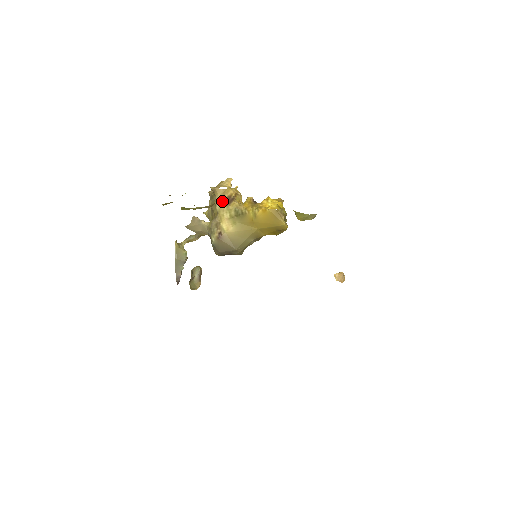
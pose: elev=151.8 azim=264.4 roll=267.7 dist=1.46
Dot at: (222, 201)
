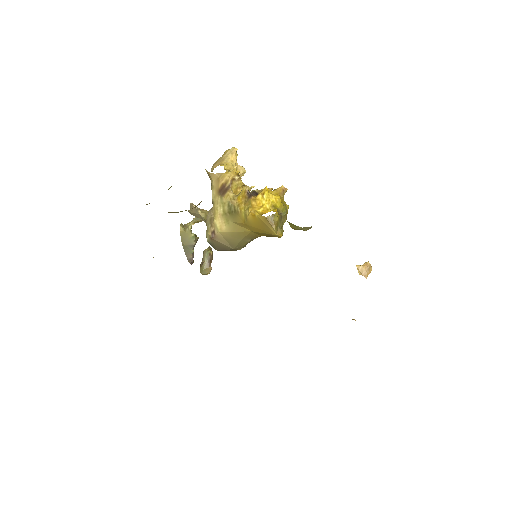
Dot at: (216, 190)
